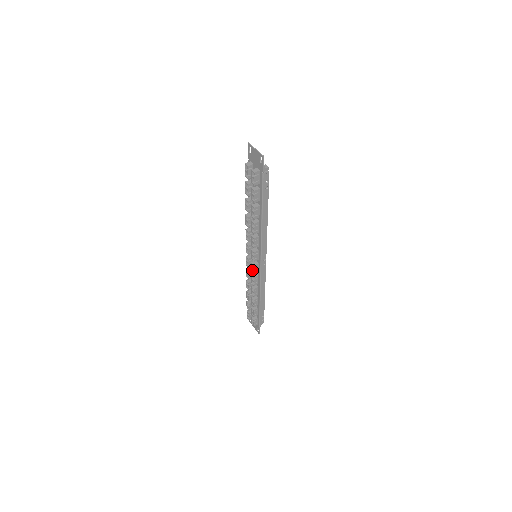
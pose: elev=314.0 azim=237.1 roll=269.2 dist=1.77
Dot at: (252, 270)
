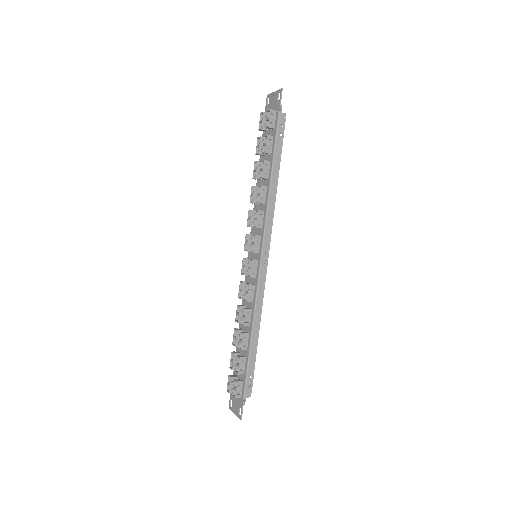
Dot at: (248, 275)
